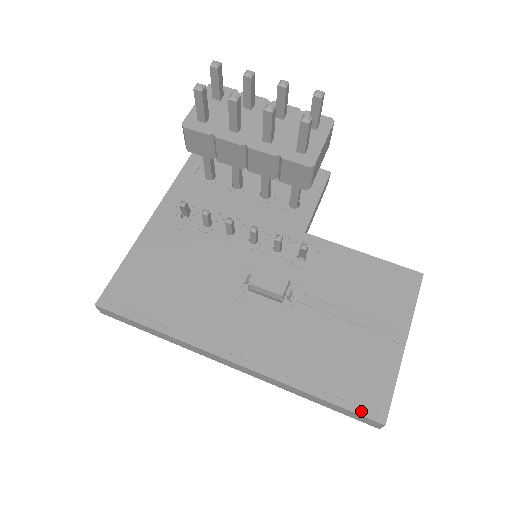
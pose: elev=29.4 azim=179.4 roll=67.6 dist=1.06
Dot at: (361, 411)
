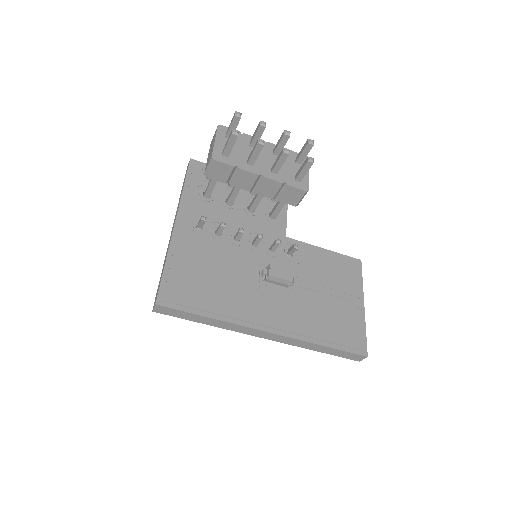
Dot at: (353, 351)
